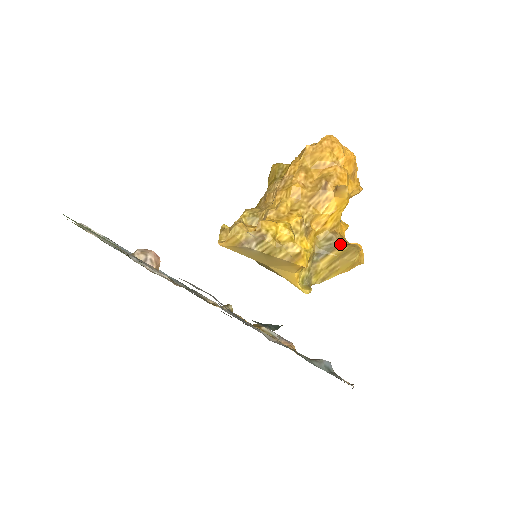
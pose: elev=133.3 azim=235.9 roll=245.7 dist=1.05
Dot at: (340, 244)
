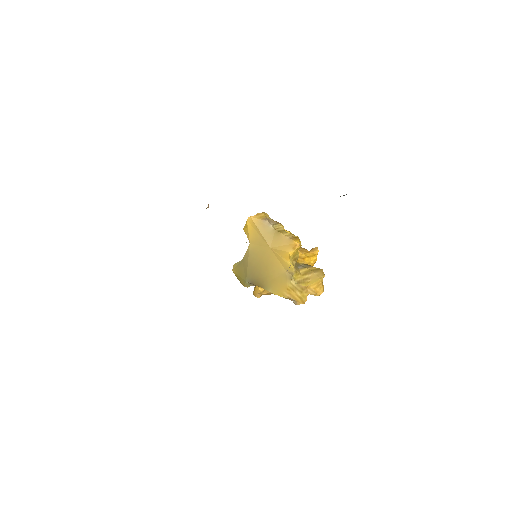
Dot at: occluded
